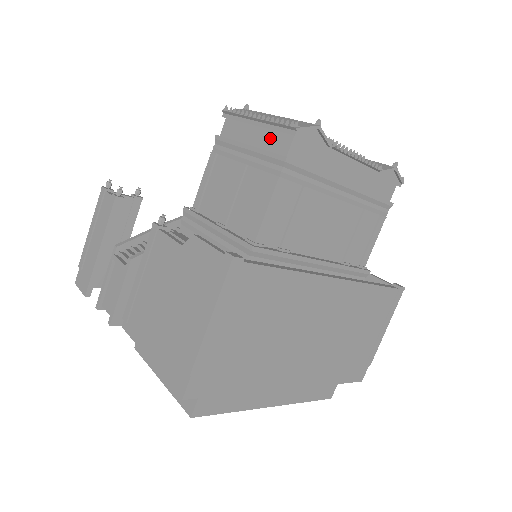
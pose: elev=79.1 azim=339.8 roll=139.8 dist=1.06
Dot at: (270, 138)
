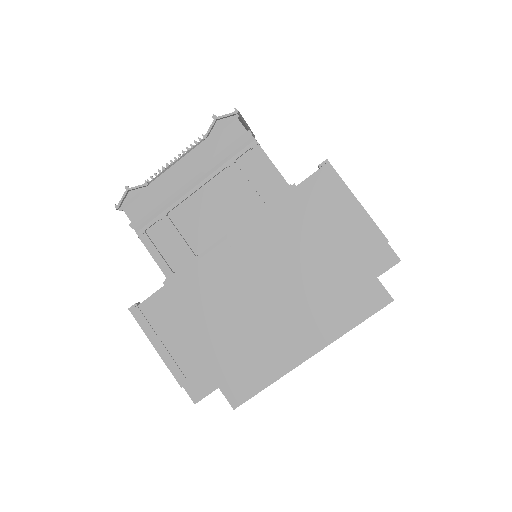
Dot at: occluded
